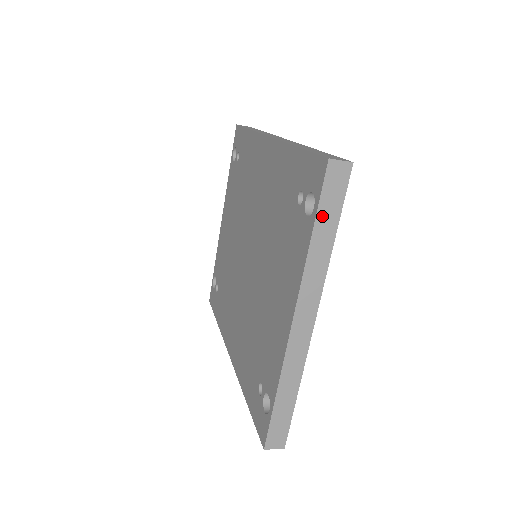
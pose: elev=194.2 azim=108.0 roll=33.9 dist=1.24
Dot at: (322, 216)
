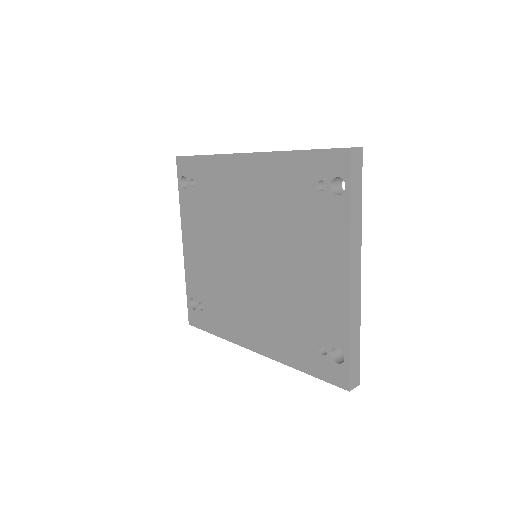
Dot at: (353, 191)
